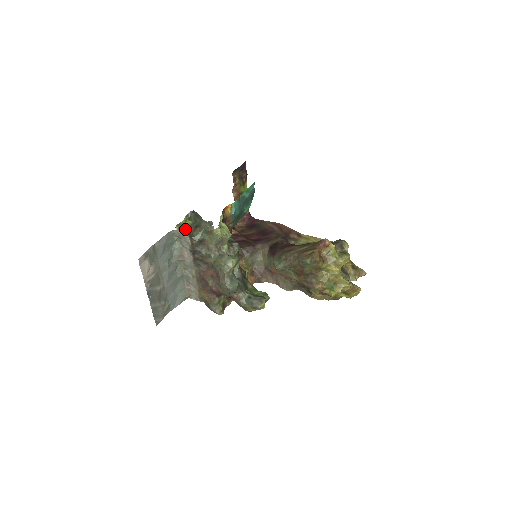
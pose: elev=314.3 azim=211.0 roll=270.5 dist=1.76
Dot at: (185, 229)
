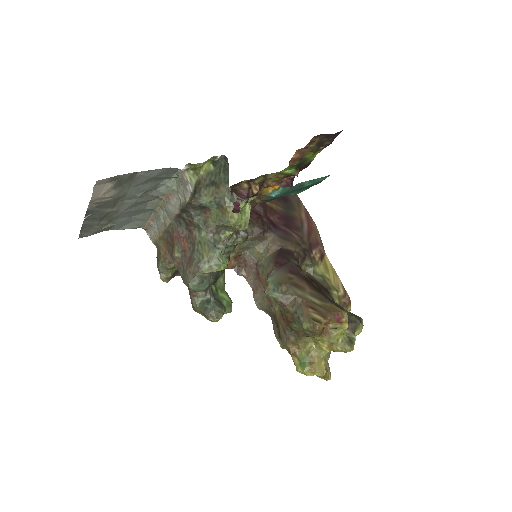
Dot at: (197, 173)
